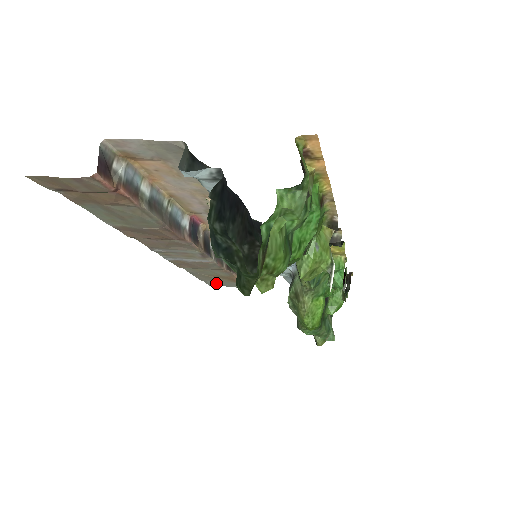
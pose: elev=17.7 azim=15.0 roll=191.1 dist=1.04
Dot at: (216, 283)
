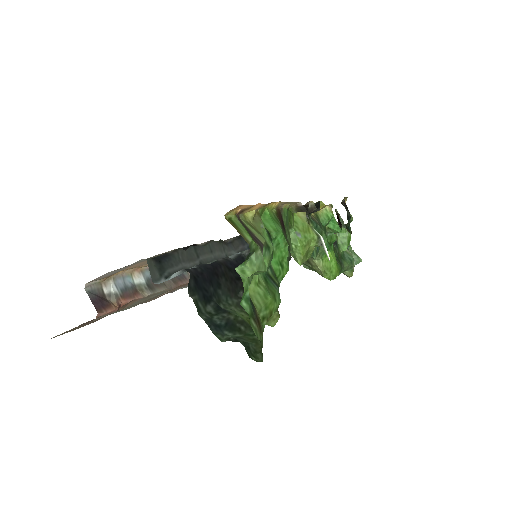
Dot at: occluded
